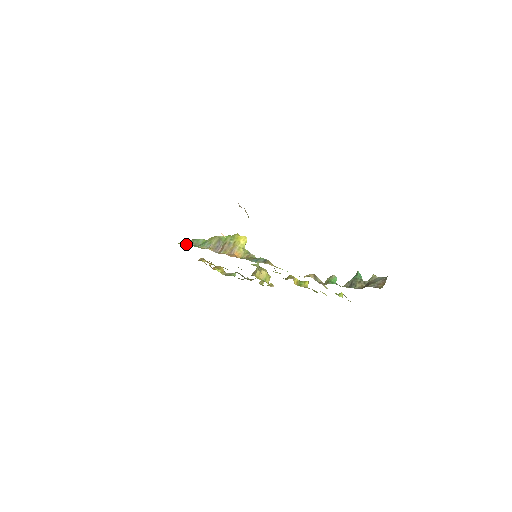
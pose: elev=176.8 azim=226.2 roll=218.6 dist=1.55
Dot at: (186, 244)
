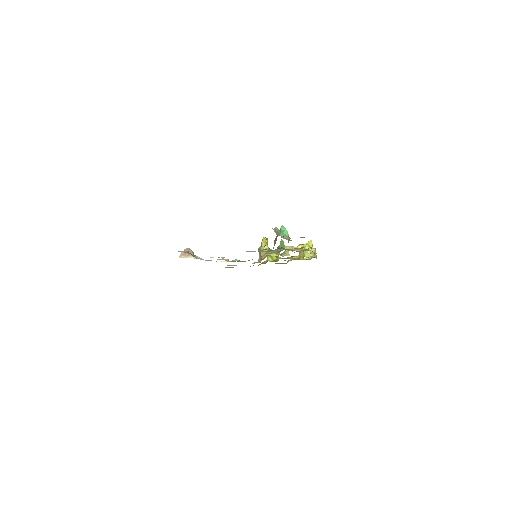
Dot at: occluded
